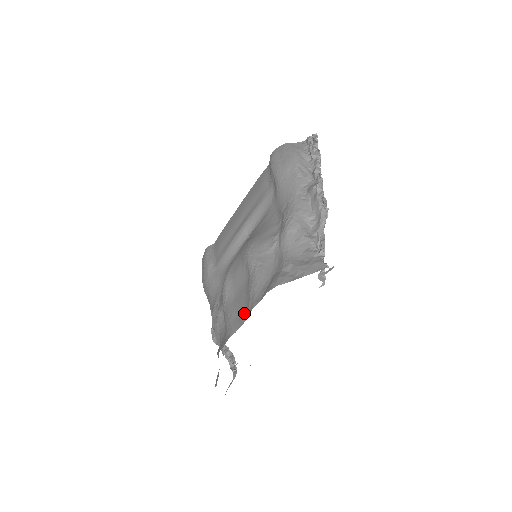
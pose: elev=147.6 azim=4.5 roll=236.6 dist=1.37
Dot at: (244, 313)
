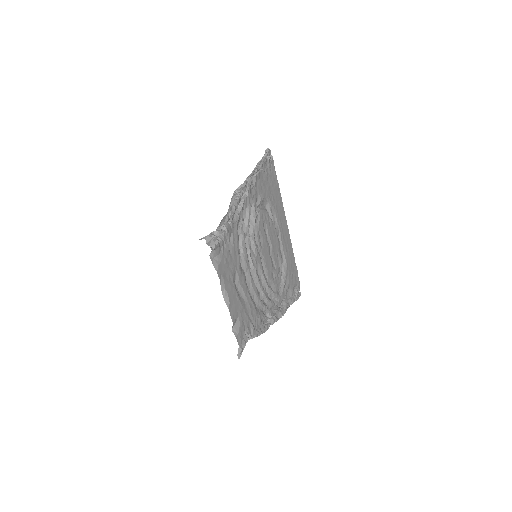
Dot at: occluded
